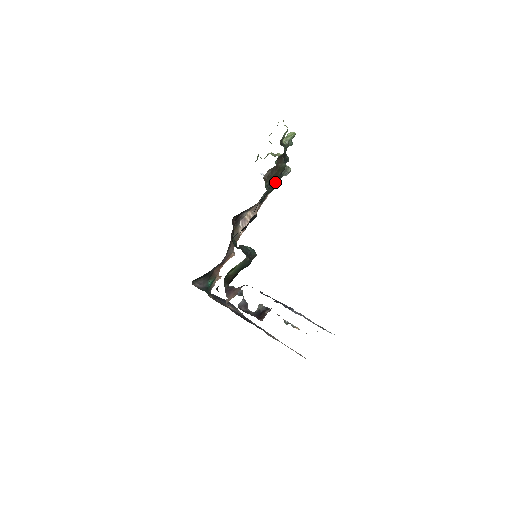
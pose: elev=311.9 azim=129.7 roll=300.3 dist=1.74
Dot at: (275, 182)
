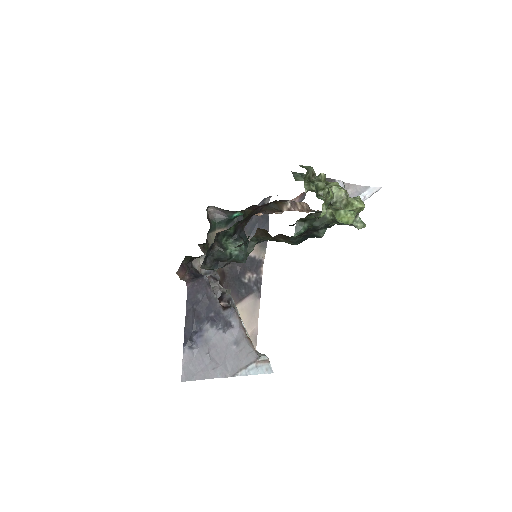
Dot at: occluded
